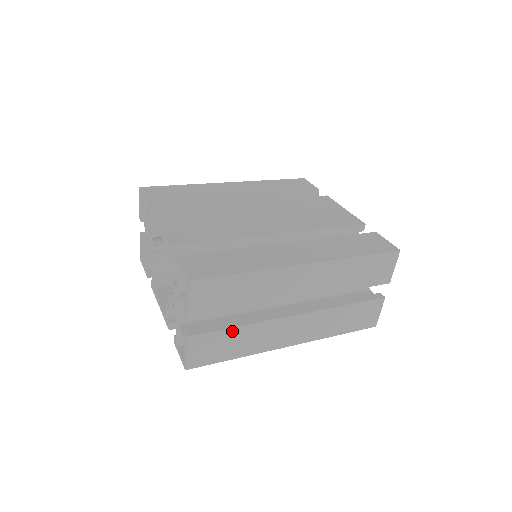
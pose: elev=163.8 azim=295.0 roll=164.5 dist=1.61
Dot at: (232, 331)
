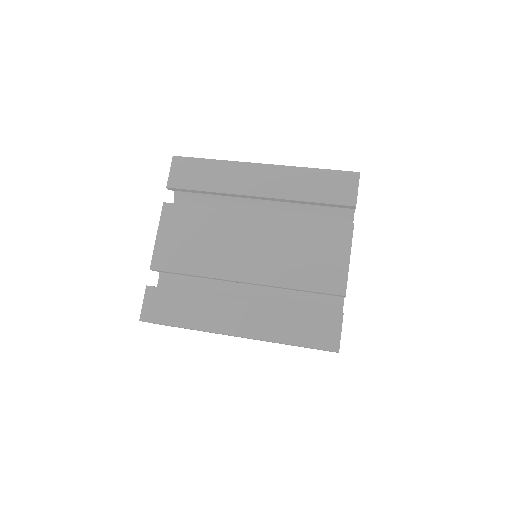
Dot at: occluded
